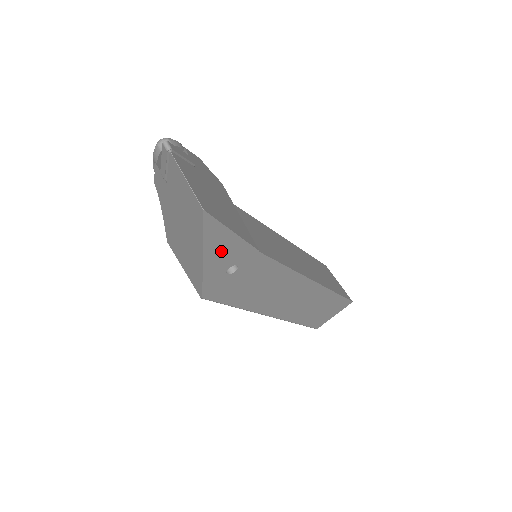
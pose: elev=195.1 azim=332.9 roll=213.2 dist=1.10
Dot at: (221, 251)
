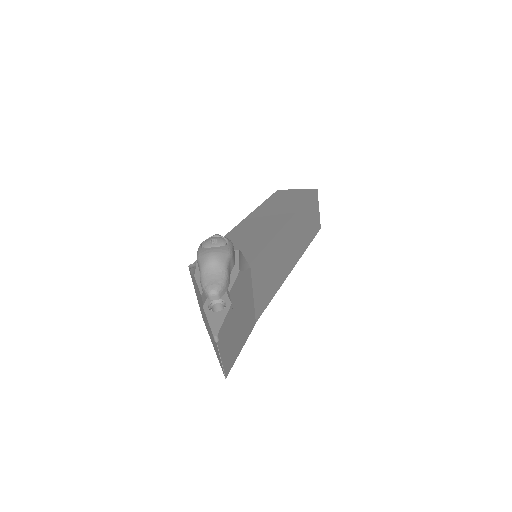
Dot at: occluded
